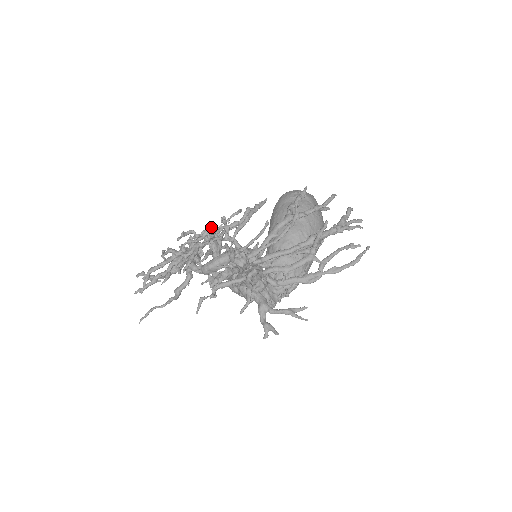
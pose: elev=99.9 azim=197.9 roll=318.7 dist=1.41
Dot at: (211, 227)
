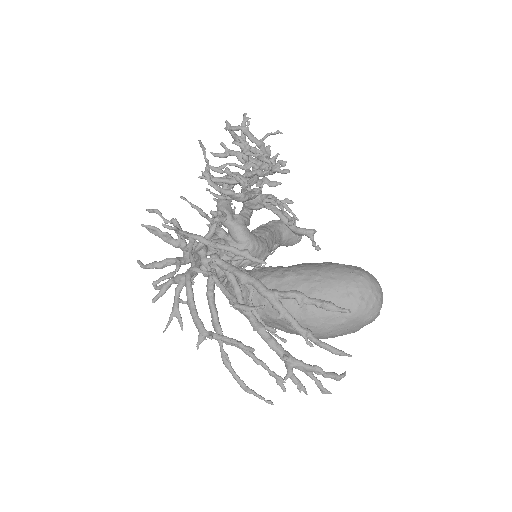
Dot at: (237, 195)
